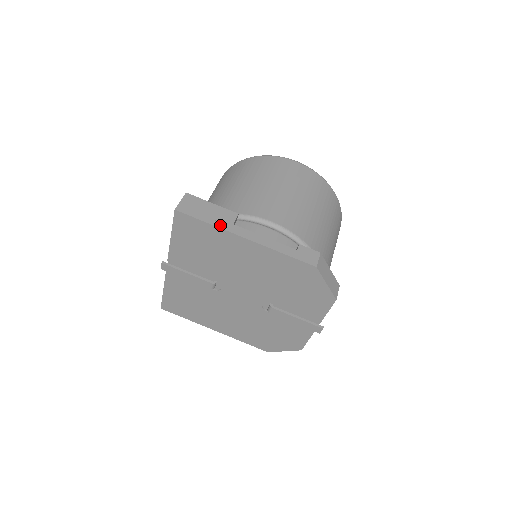
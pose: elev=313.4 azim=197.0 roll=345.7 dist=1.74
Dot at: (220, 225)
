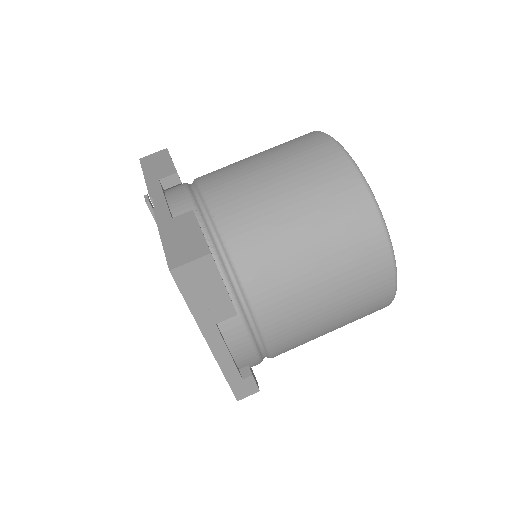
Dot at: (200, 318)
